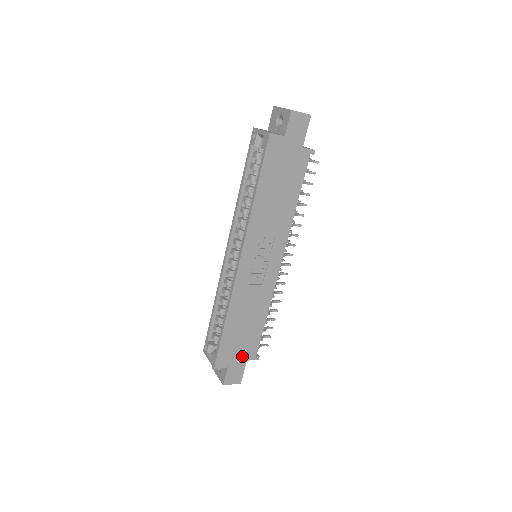
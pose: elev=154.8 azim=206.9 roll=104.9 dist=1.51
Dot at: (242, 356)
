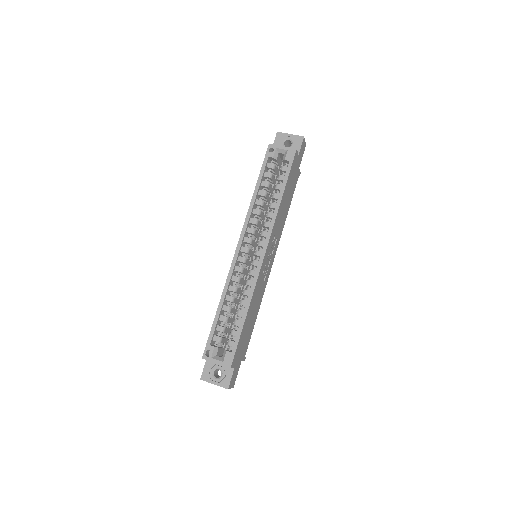
Dot at: (241, 356)
